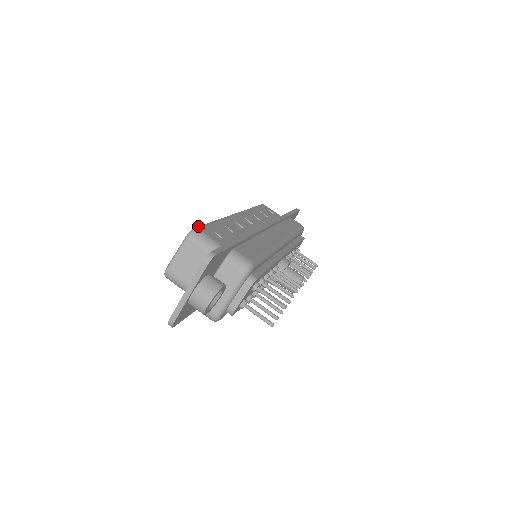
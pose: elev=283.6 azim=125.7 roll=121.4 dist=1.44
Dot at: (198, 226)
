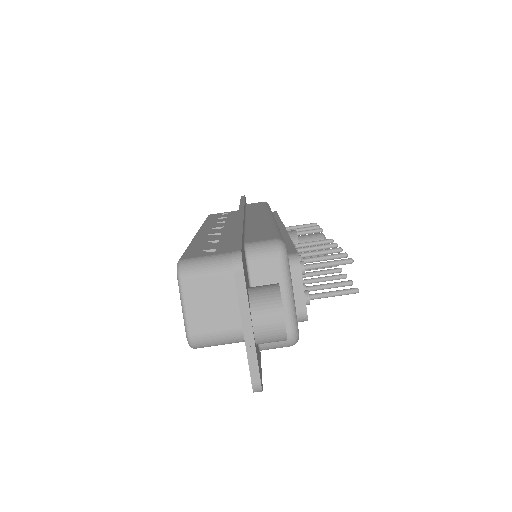
Dot at: occluded
